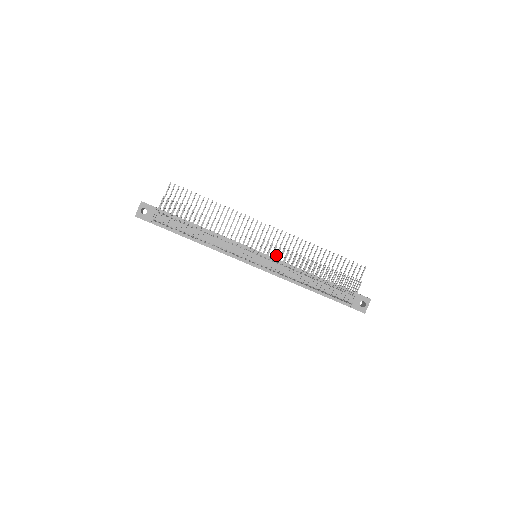
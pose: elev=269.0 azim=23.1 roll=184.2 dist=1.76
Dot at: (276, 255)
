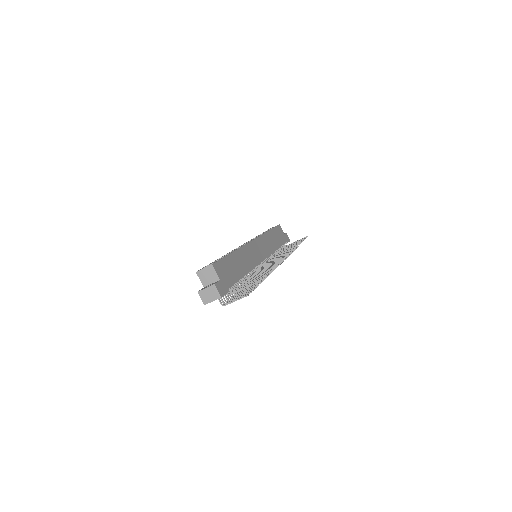
Dot at: occluded
